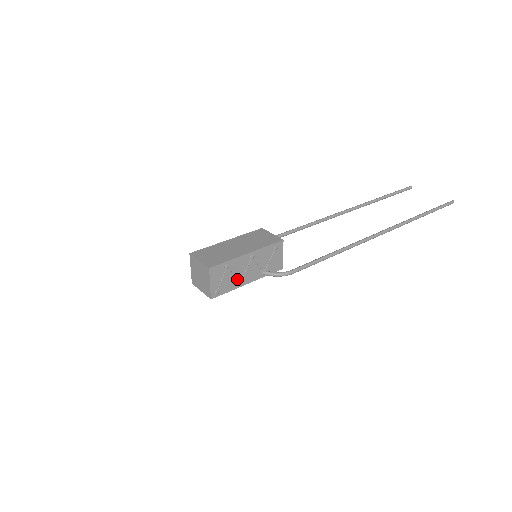
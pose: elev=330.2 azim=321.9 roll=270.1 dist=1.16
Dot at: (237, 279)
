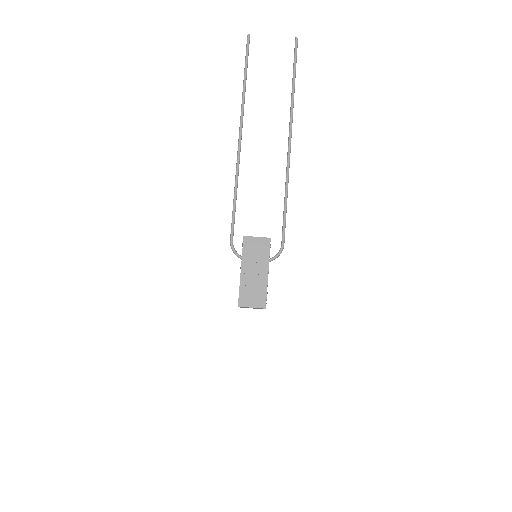
Dot at: (267, 285)
